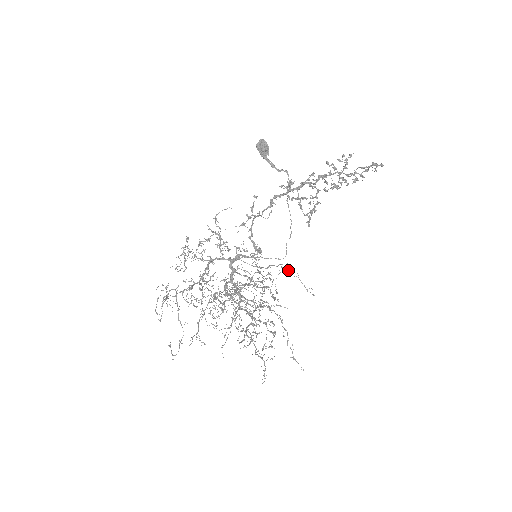
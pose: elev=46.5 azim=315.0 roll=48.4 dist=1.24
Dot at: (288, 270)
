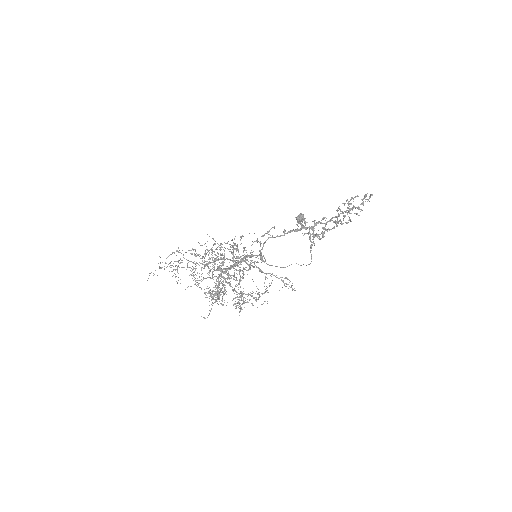
Dot at: (287, 284)
